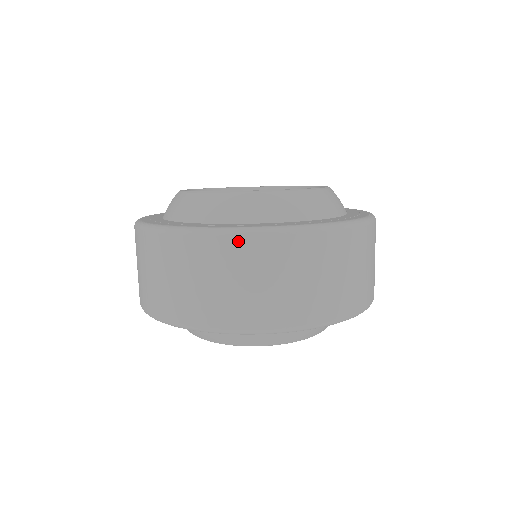
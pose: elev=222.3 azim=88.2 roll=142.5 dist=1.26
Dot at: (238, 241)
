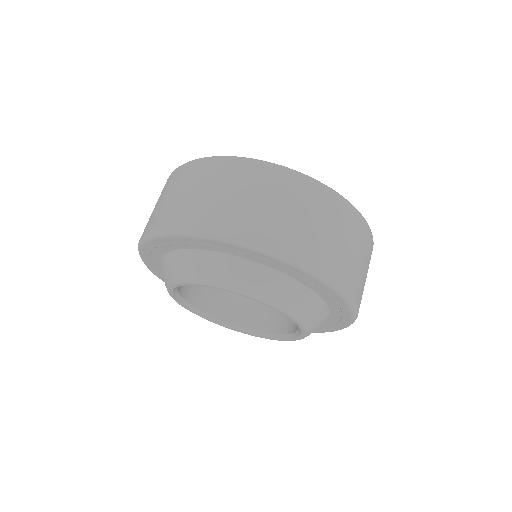
Dot at: (347, 207)
